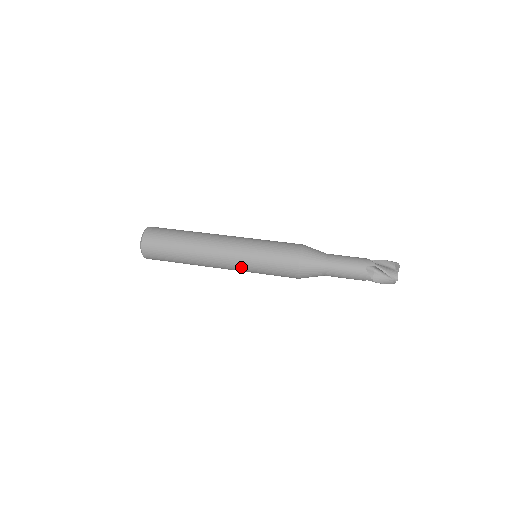
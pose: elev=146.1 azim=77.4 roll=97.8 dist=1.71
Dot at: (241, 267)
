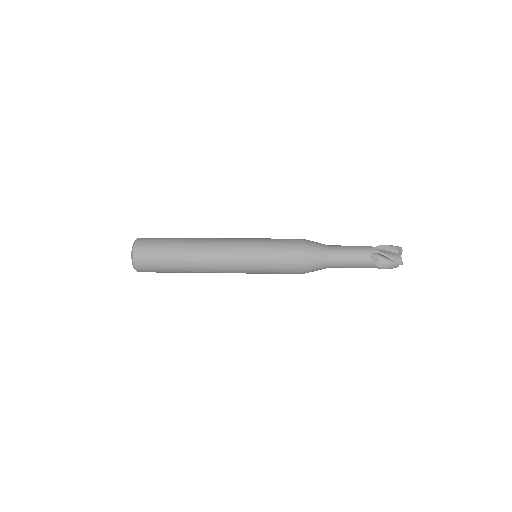
Dot at: (243, 270)
